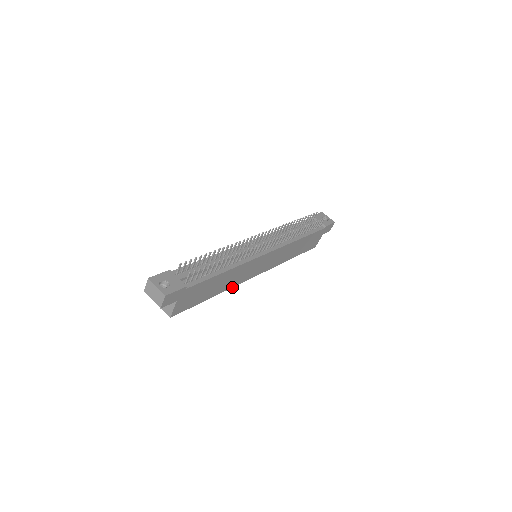
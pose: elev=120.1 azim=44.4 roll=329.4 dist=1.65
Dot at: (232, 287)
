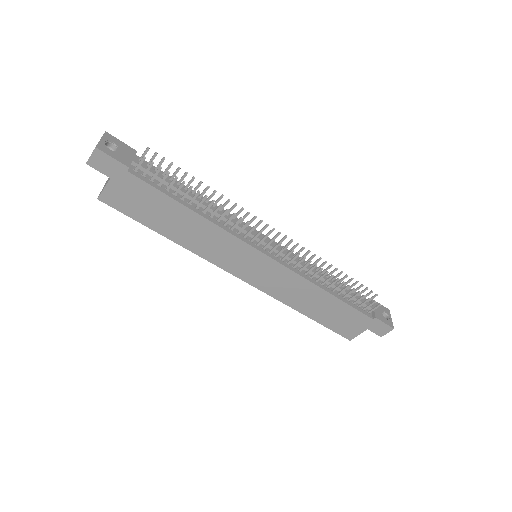
Dot at: (199, 255)
